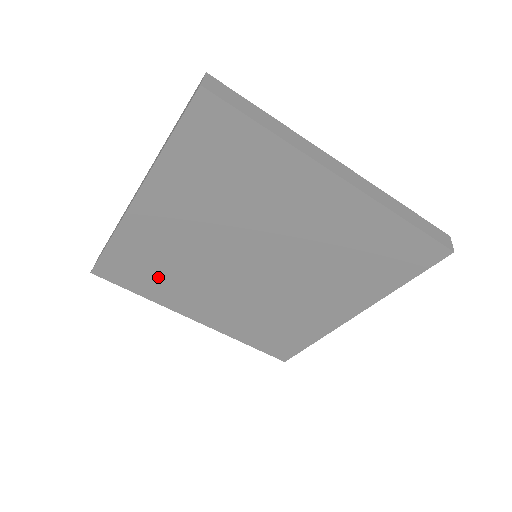
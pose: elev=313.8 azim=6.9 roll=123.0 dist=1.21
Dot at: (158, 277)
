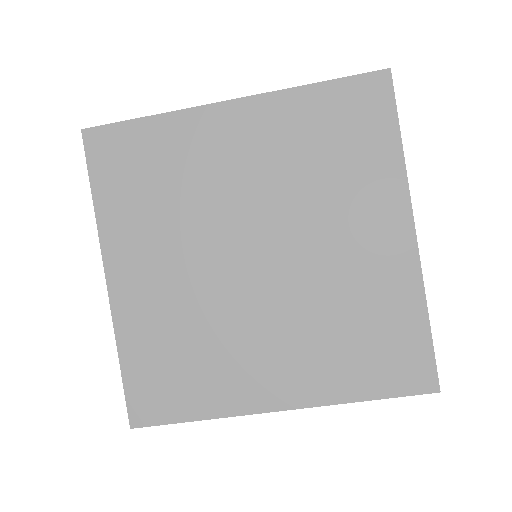
Dot at: (142, 192)
